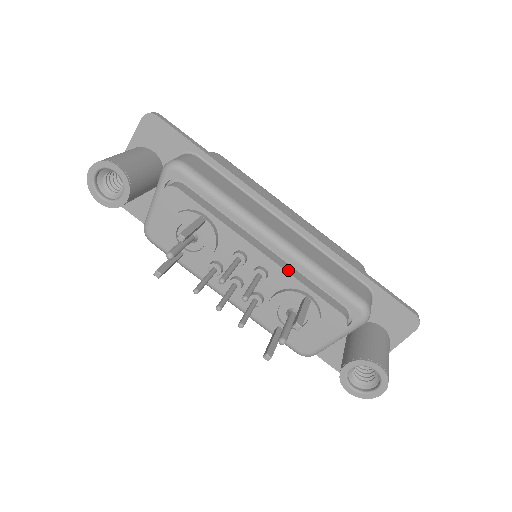
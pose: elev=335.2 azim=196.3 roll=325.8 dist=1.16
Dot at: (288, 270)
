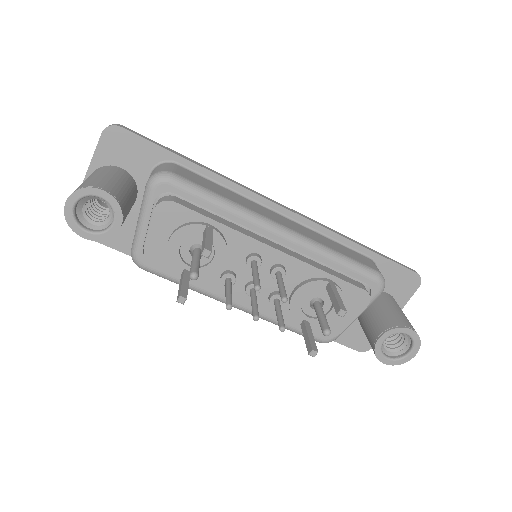
Dot at: (305, 261)
